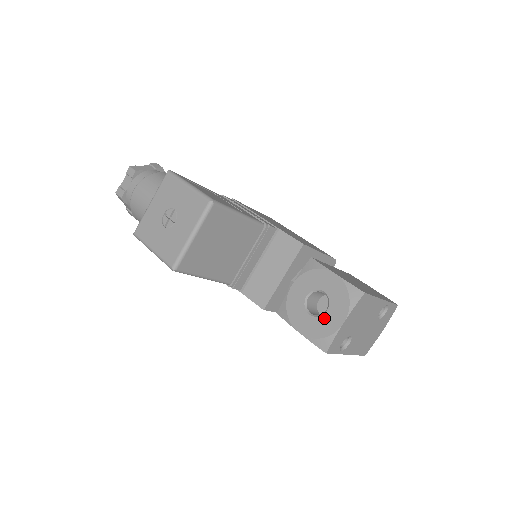
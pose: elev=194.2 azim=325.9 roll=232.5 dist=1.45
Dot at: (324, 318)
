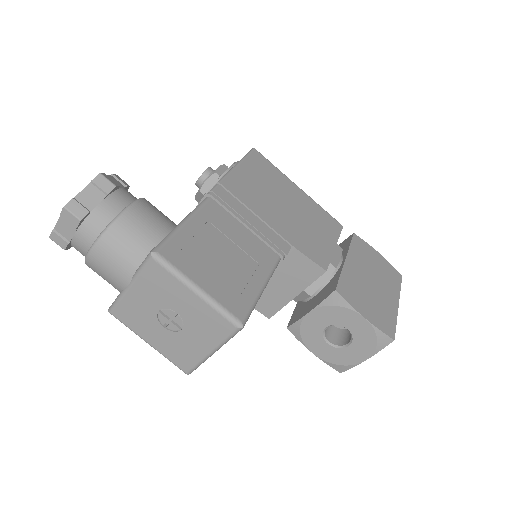
Dot at: (344, 351)
